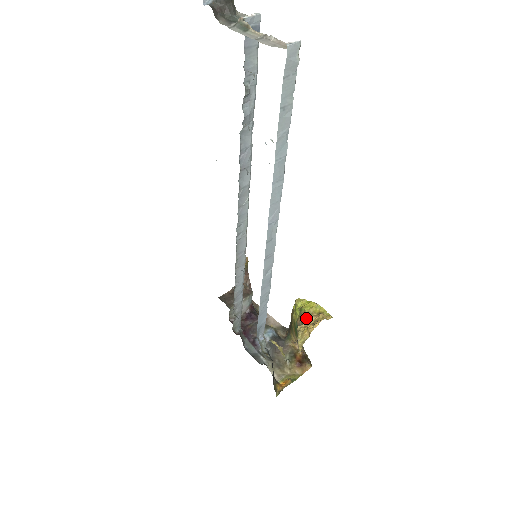
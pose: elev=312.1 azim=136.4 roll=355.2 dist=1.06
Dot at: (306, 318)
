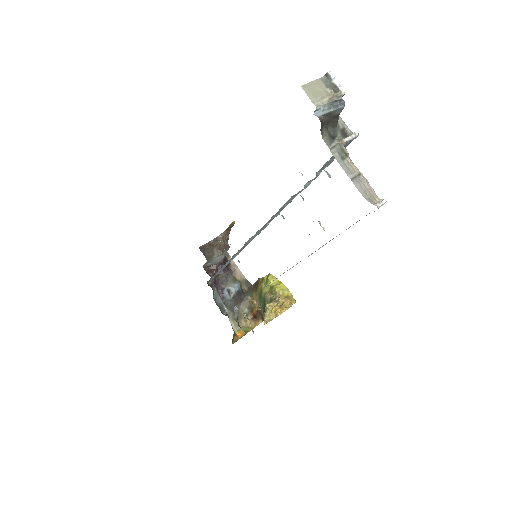
Dot at: (275, 297)
